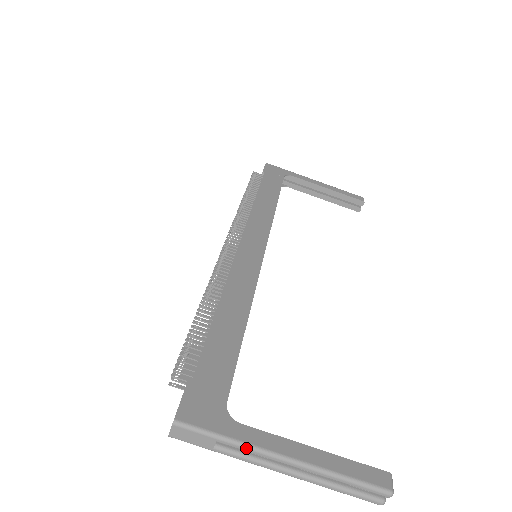
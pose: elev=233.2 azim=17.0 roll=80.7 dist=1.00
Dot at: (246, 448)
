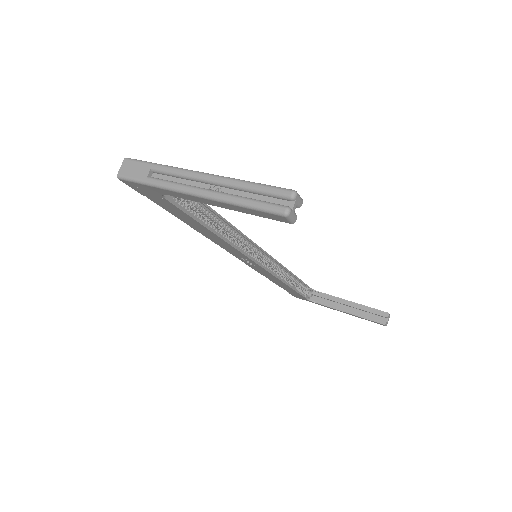
Dot at: (172, 168)
